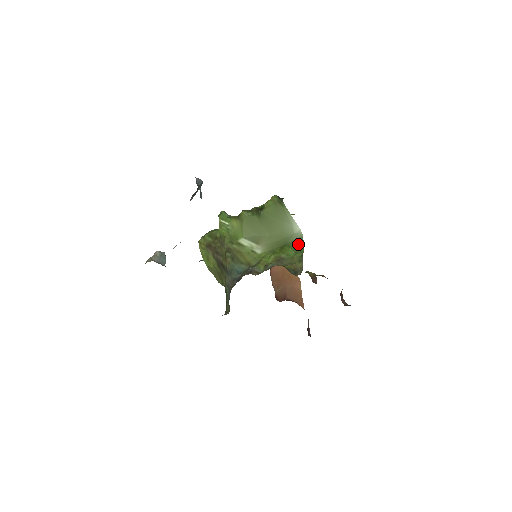
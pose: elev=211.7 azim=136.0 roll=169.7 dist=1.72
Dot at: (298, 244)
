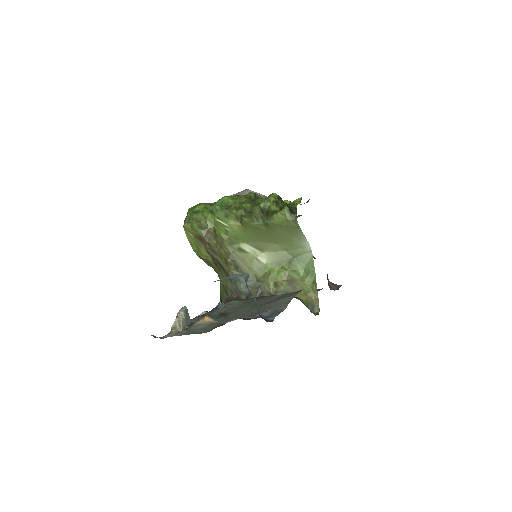
Dot at: (307, 262)
